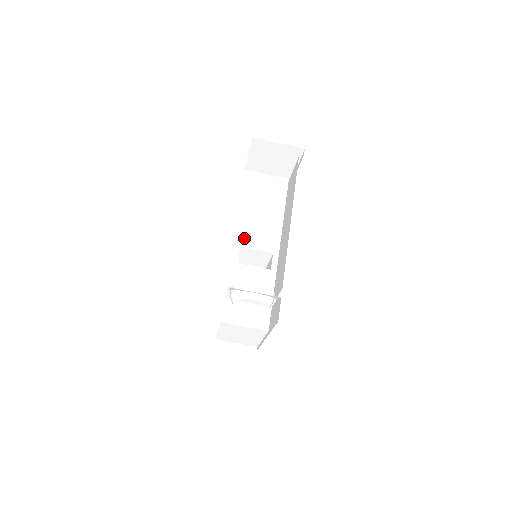
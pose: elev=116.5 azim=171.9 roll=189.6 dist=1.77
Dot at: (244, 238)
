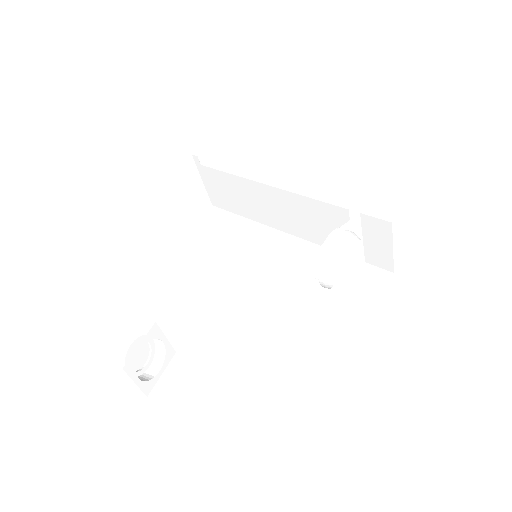
Dot at: occluded
